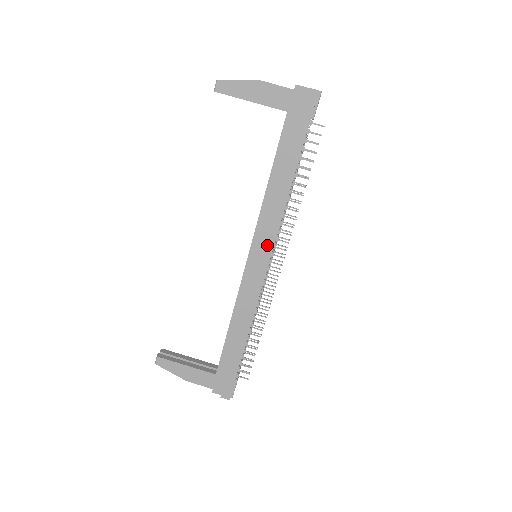
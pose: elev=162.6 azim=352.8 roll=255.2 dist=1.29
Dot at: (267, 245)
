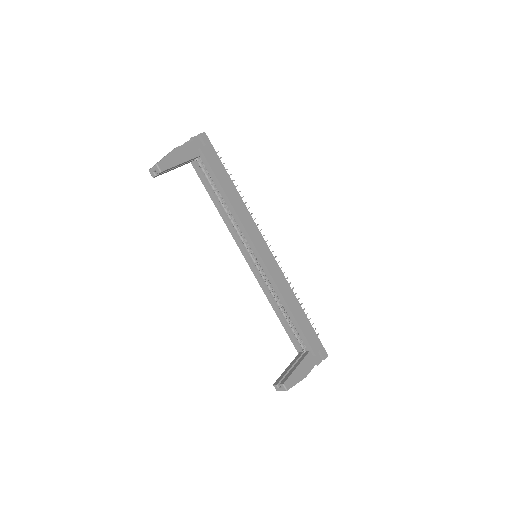
Dot at: (259, 238)
